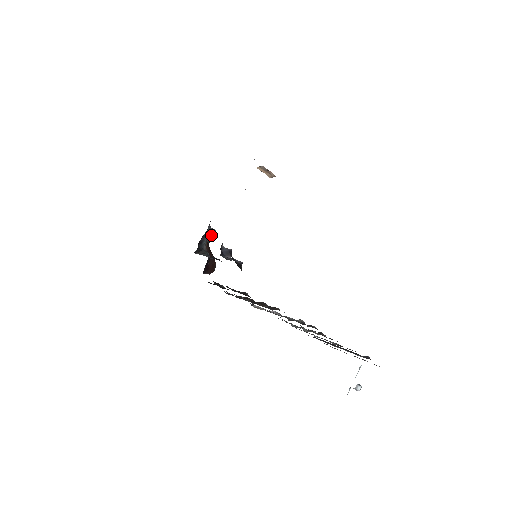
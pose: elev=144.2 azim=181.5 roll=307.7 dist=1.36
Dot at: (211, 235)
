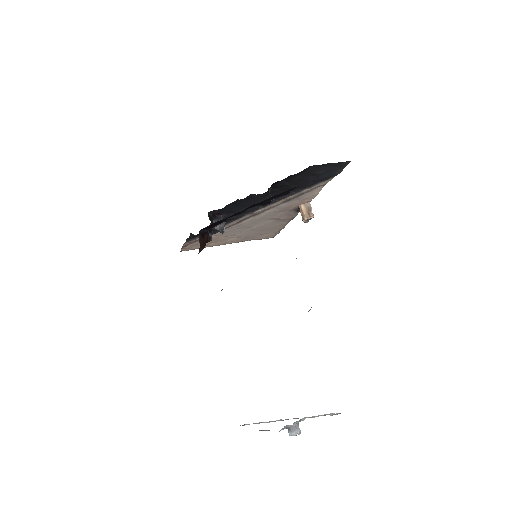
Dot at: (220, 228)
